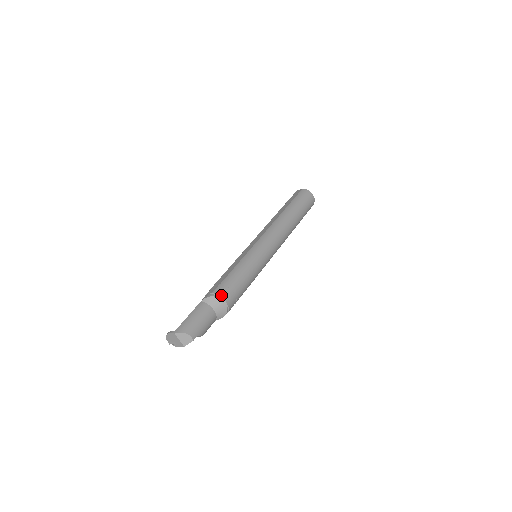
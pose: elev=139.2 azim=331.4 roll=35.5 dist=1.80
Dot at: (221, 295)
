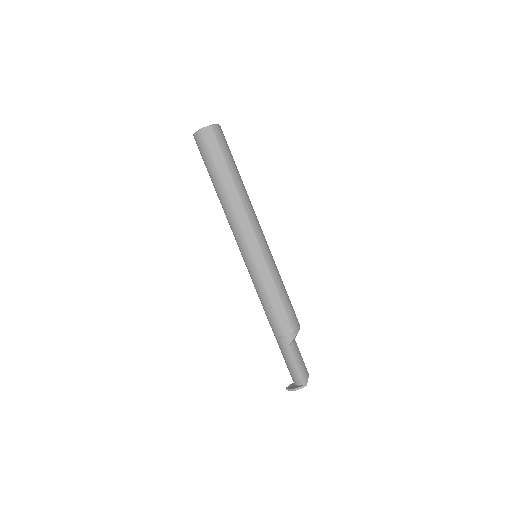
Dot at: (299, 327)
